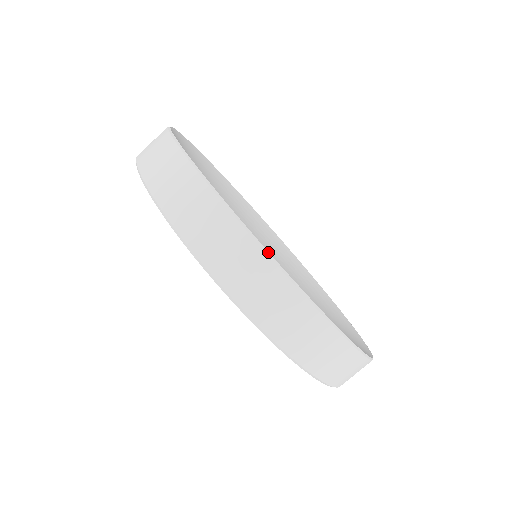
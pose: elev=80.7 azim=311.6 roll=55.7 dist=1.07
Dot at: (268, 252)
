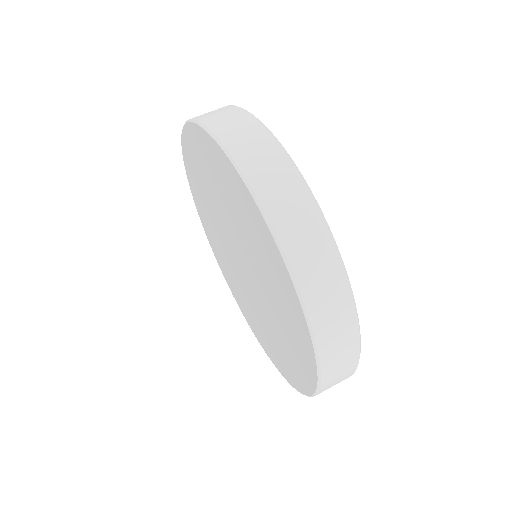
Dot at: occluded
